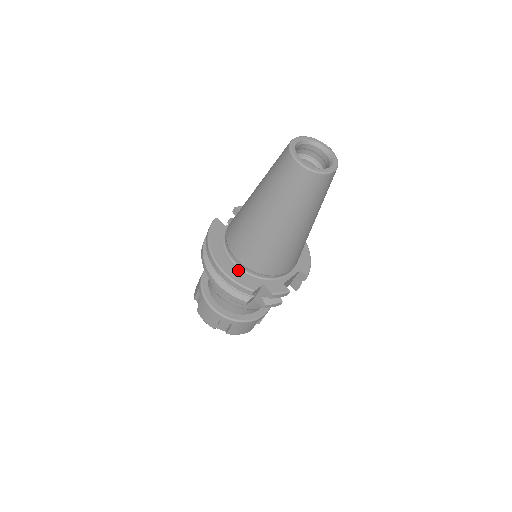
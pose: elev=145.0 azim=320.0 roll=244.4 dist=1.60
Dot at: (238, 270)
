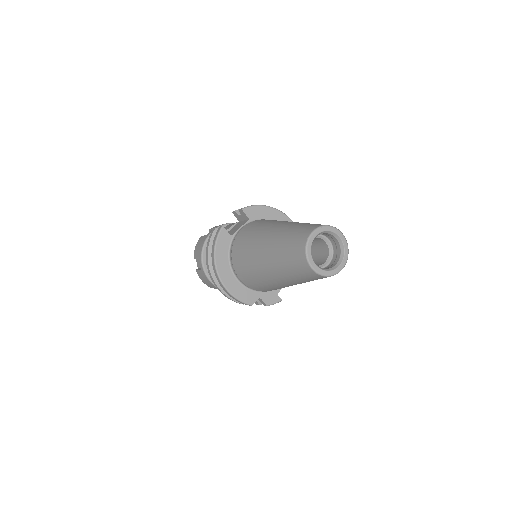
Dot at: (239, 286)
